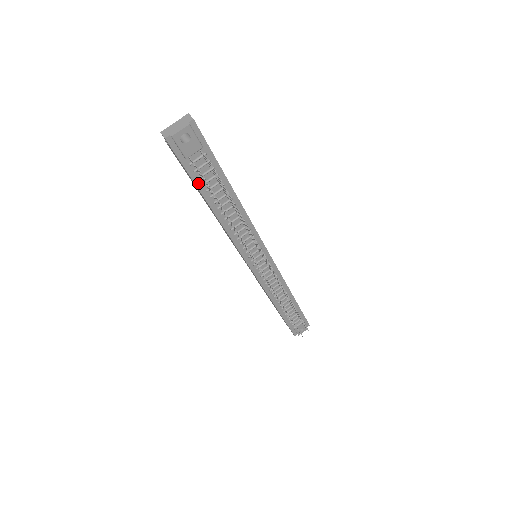
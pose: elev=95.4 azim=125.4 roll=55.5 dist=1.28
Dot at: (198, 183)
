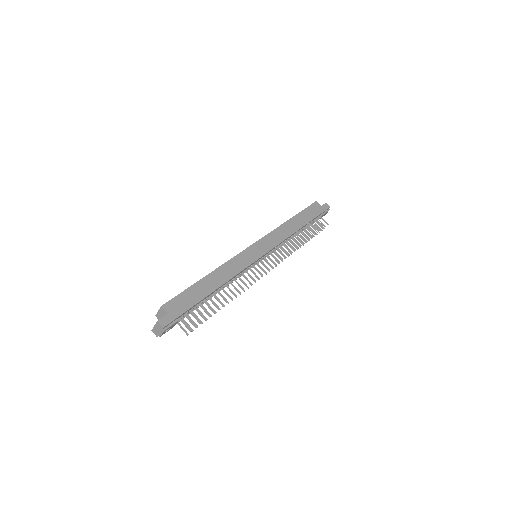
Dot at: occluded
